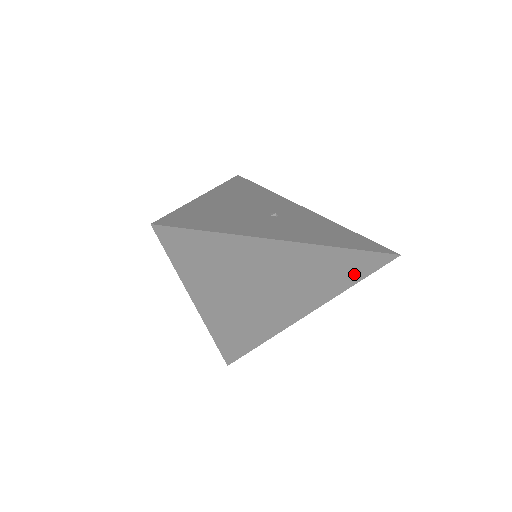
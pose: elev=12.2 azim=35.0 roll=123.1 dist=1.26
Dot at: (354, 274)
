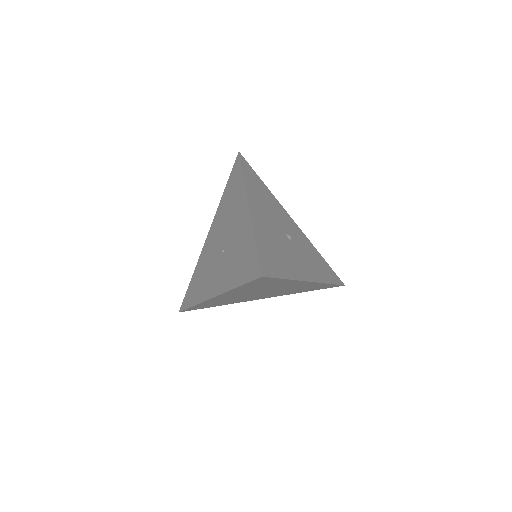
Dot at: (314, 289)
